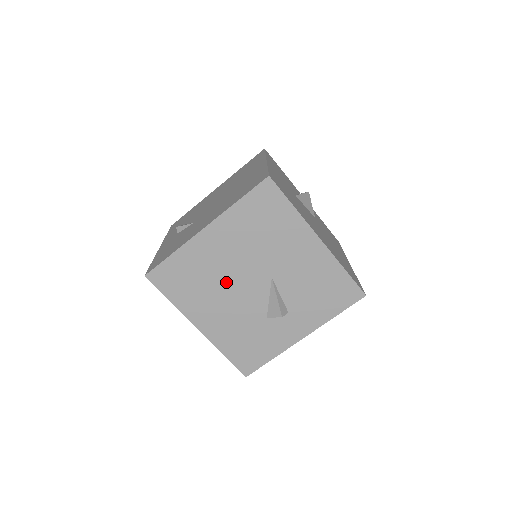
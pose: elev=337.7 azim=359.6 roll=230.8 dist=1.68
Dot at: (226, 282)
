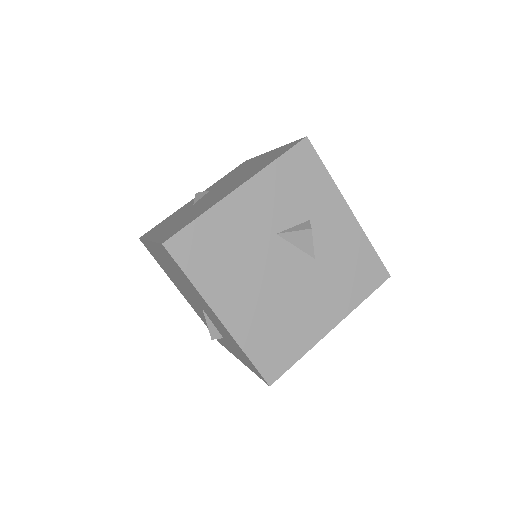
Dot at: (179, 284)
